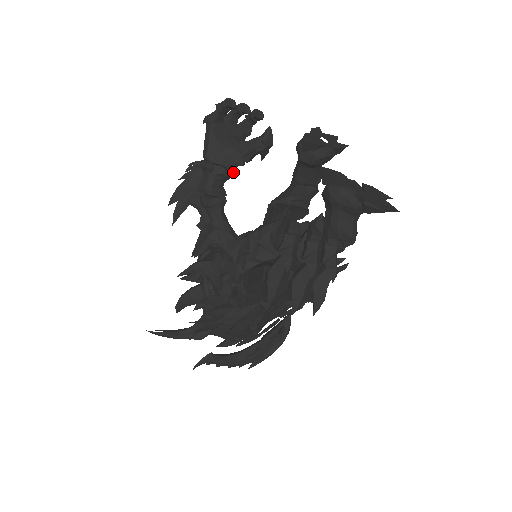
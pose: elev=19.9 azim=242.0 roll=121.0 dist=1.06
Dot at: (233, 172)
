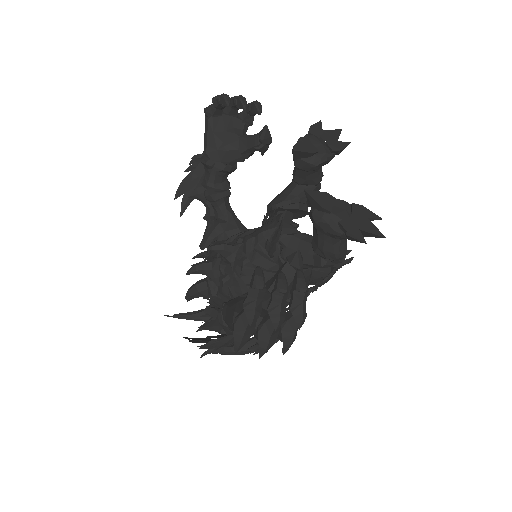
Dot at: (235, 166)
